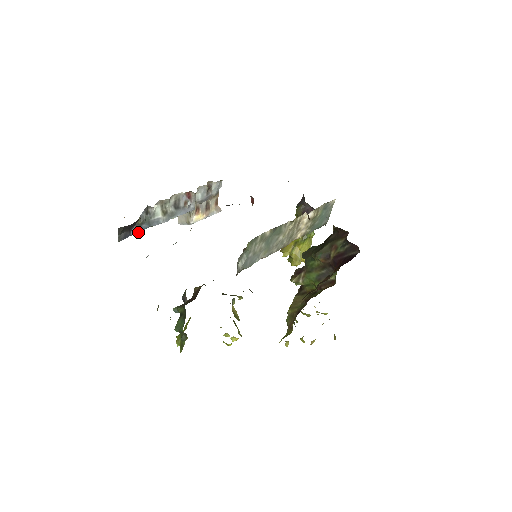
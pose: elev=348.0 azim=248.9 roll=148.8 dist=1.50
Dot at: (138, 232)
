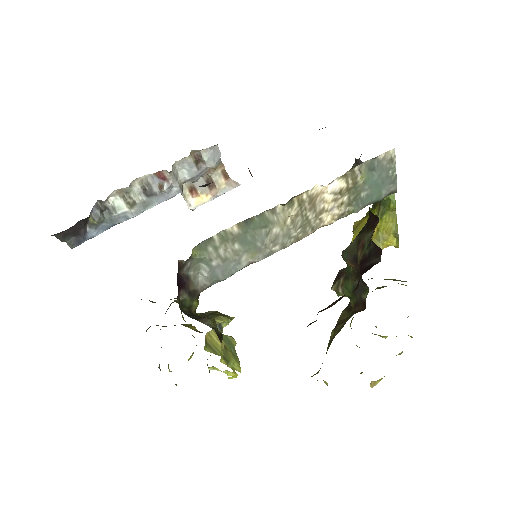
Dot at: (100, 233)
